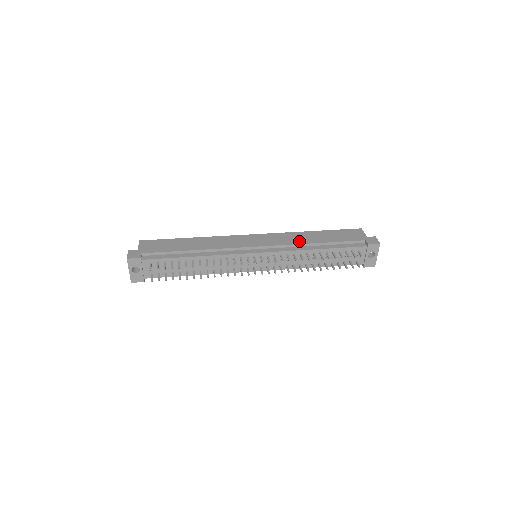
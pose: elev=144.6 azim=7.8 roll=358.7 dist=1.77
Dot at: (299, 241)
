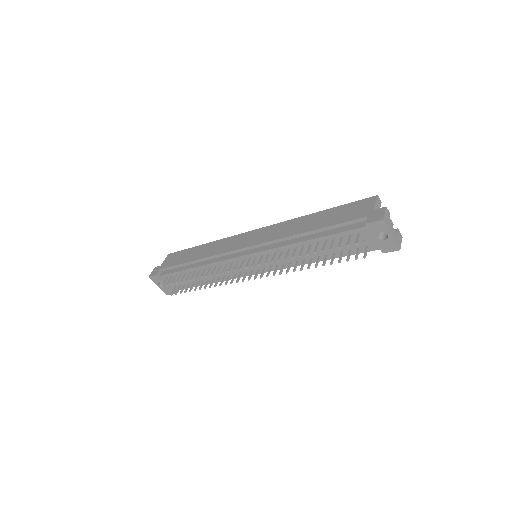
Dot at: (288, 232)
